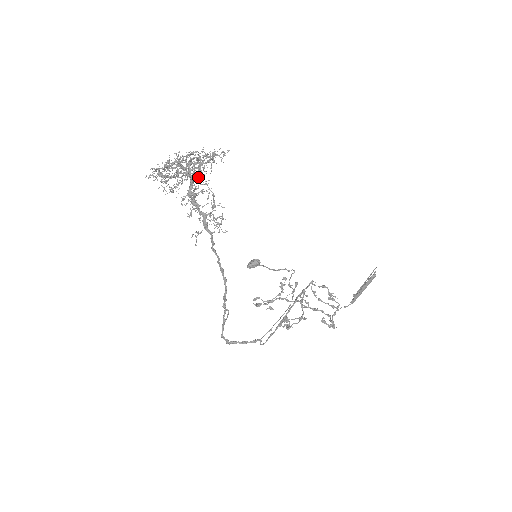
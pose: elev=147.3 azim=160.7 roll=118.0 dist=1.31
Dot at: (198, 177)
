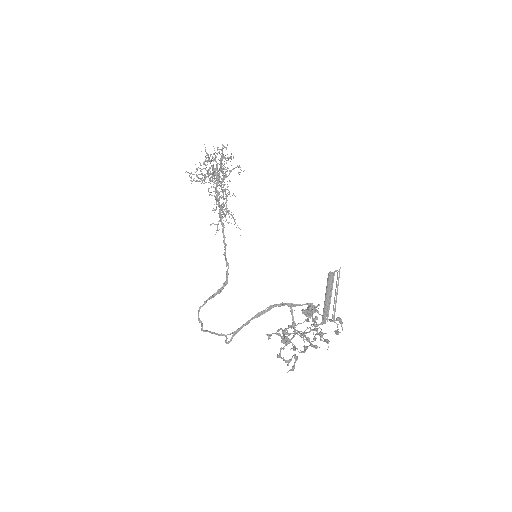
Dot at: (229, 181)
